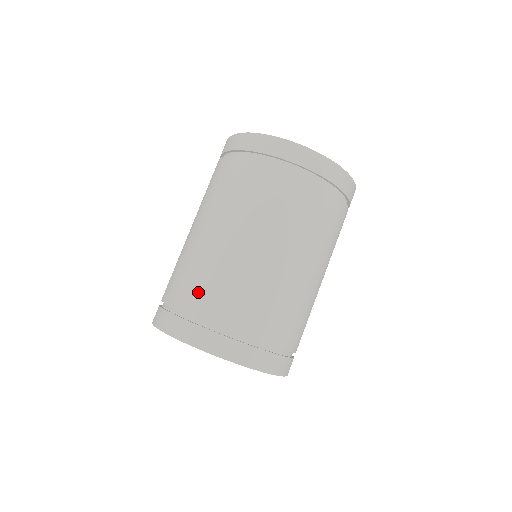
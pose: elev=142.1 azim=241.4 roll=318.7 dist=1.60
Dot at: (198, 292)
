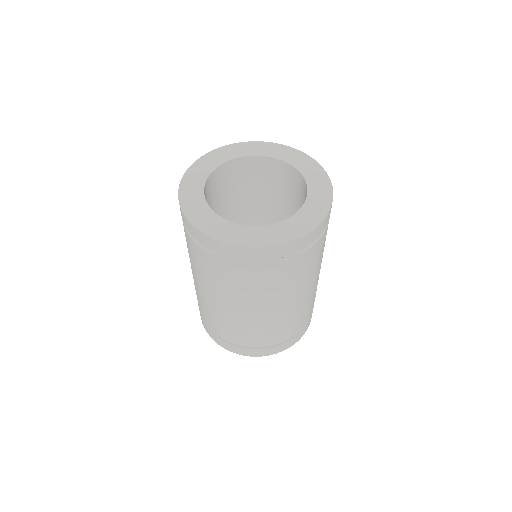
Dot at: (227, 333)
